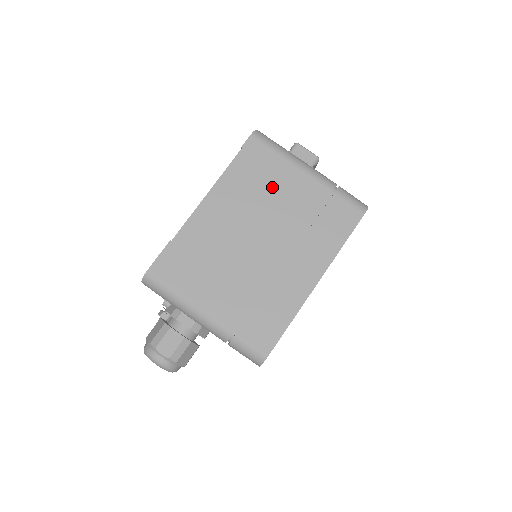
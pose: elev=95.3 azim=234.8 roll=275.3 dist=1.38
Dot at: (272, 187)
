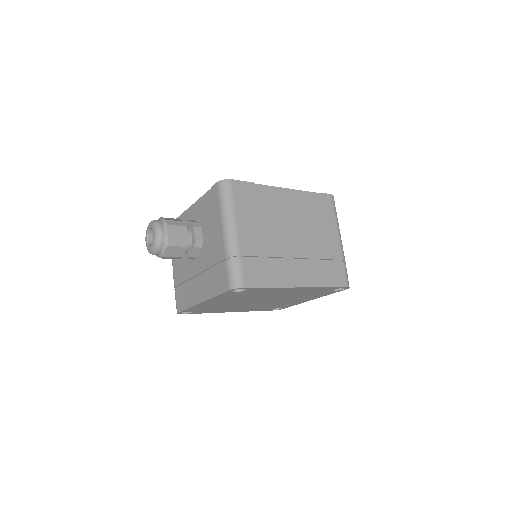
Dot at: (320, 224)
